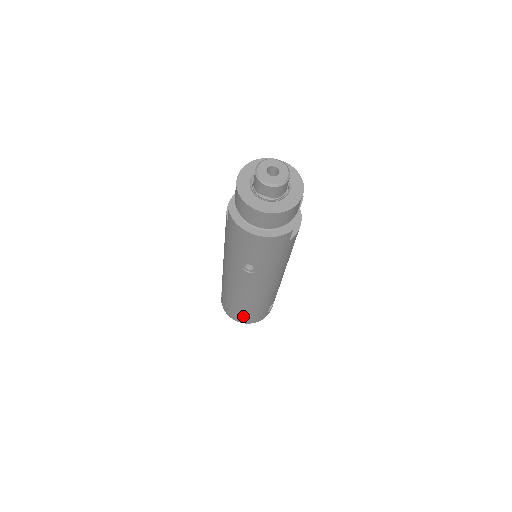
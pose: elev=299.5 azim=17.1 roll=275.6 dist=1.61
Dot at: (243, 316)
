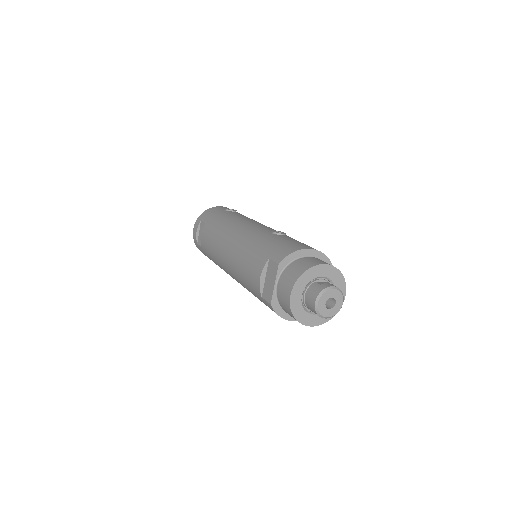
Dot at: occluded
